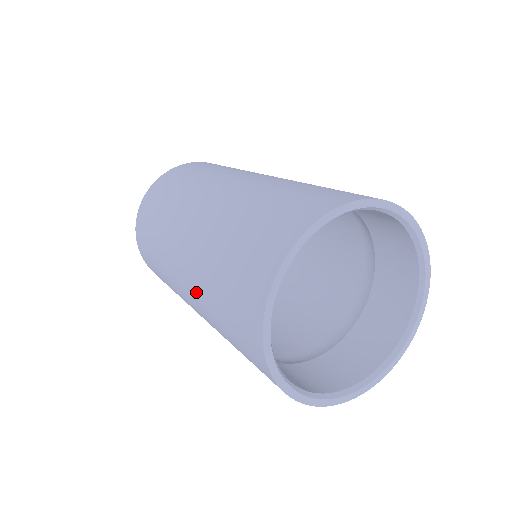
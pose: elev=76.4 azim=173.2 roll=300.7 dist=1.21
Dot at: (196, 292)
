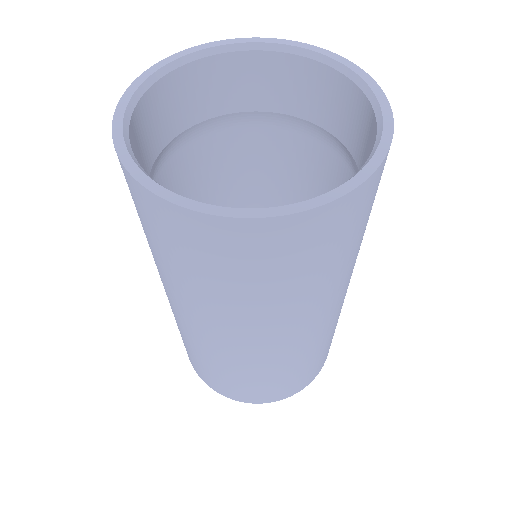
Dot at: occluded
